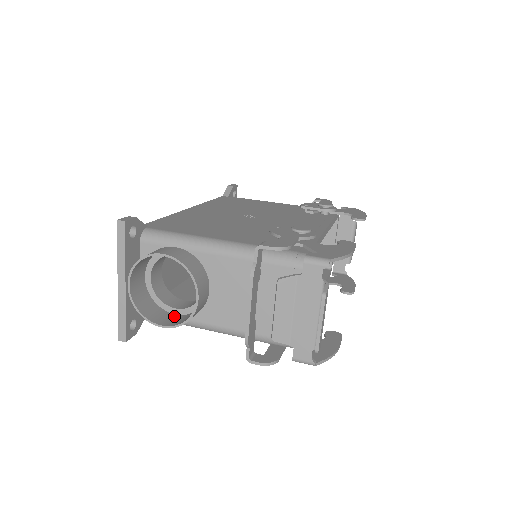
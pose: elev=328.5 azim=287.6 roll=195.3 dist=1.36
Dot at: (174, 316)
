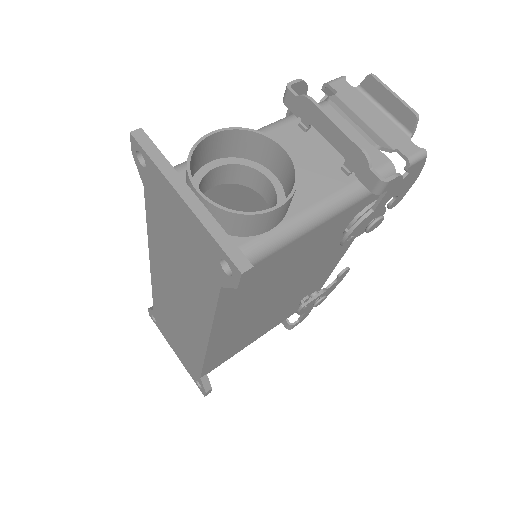
Dot at: (271, 224)
